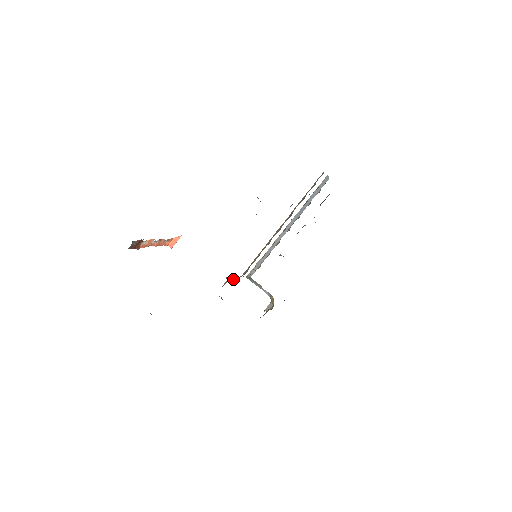
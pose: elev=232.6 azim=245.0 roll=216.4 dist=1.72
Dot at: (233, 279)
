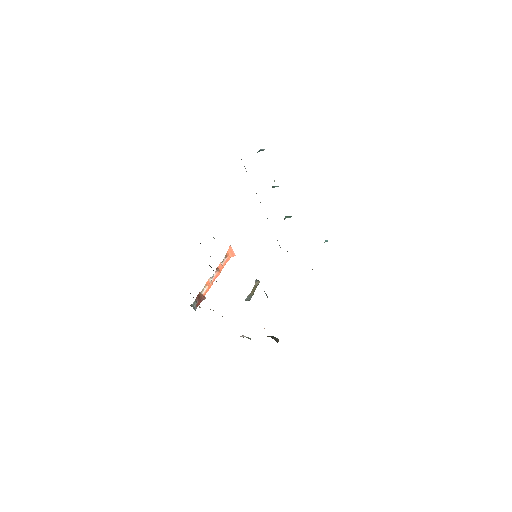
Dot at: (253, 292)
